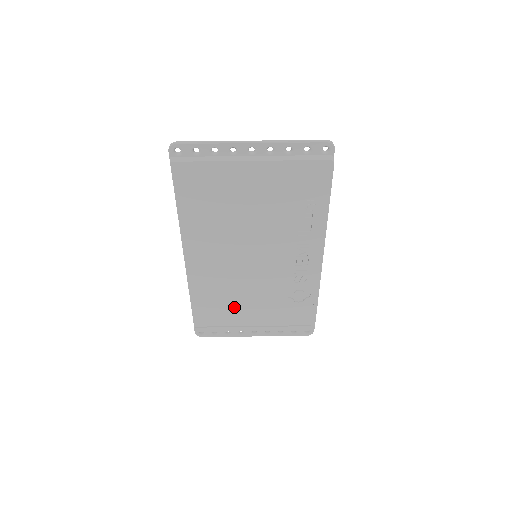
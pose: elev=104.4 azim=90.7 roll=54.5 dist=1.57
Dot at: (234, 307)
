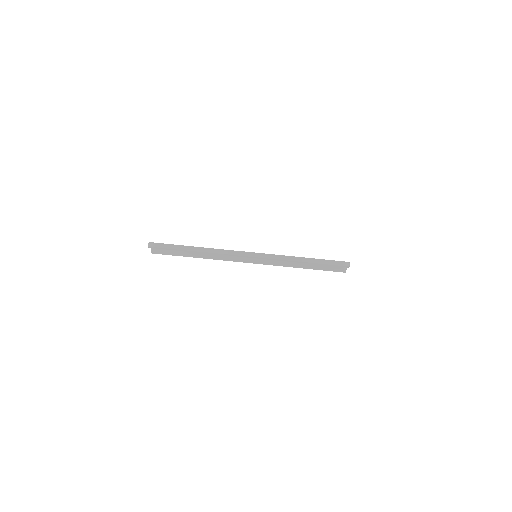
Dot at: occluded
